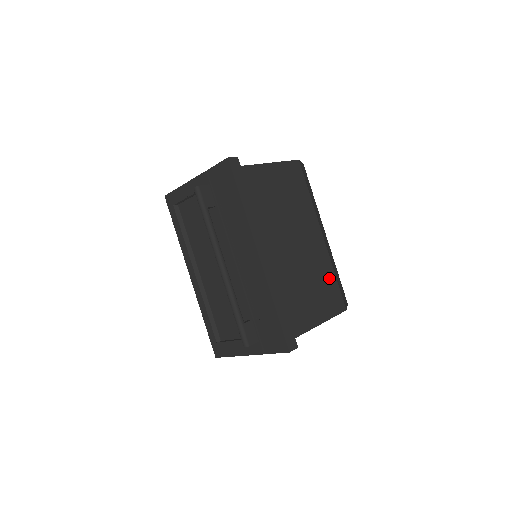
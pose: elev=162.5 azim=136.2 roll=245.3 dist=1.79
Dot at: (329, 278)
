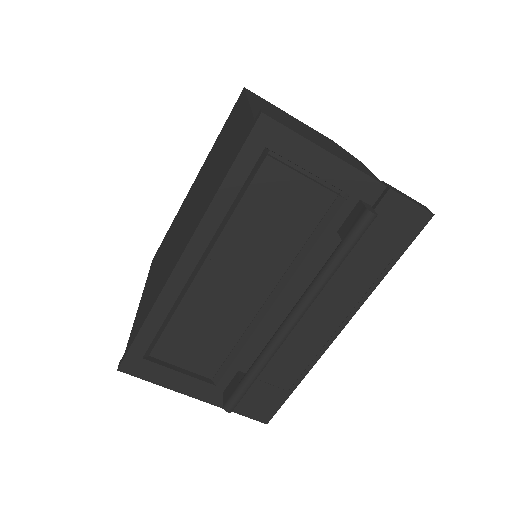
Dot at: occluded
